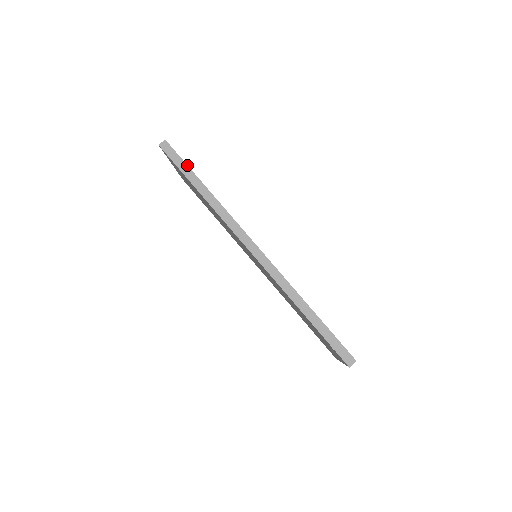
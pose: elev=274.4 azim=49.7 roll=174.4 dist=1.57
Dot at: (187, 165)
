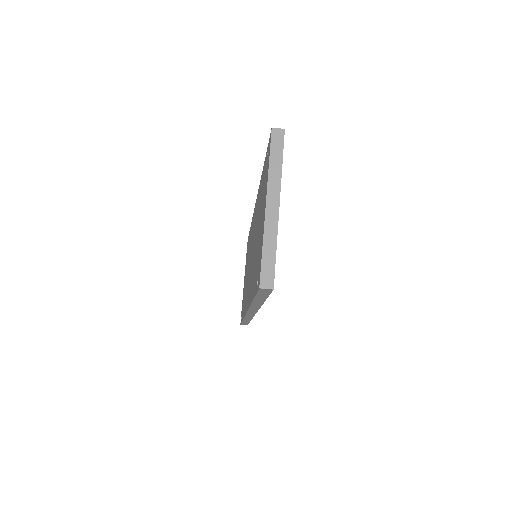
Dot at: occluded
